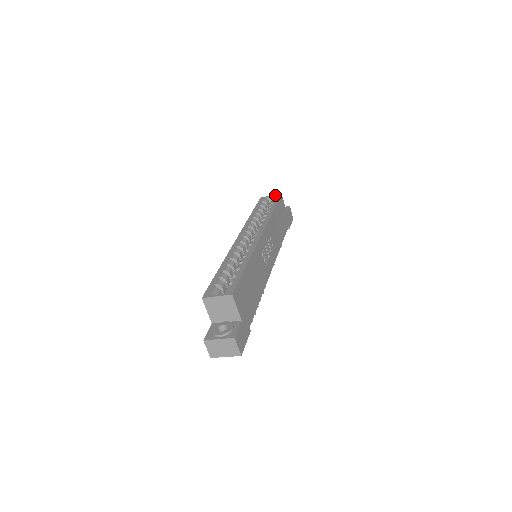
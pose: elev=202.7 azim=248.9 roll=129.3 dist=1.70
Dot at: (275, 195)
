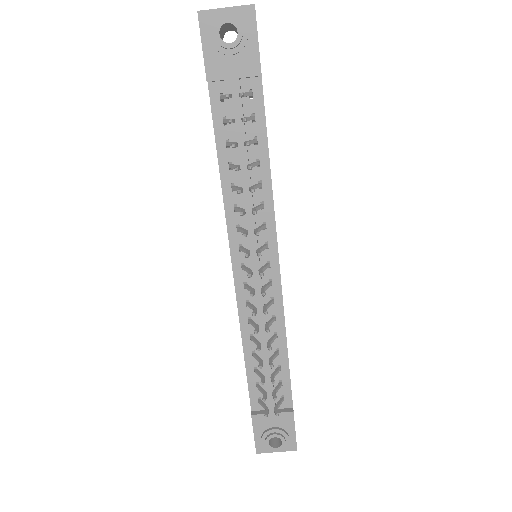
Dot at: occluded
